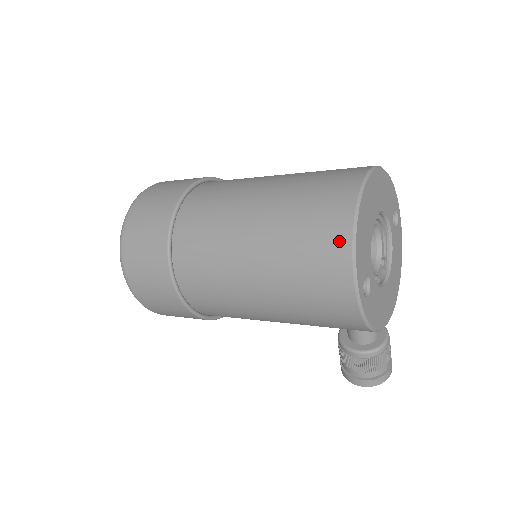
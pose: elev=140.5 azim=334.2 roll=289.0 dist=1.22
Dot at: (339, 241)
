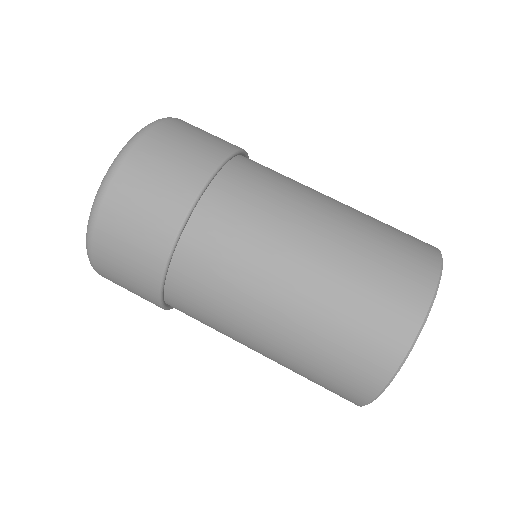
Dot at: (361, 393)
